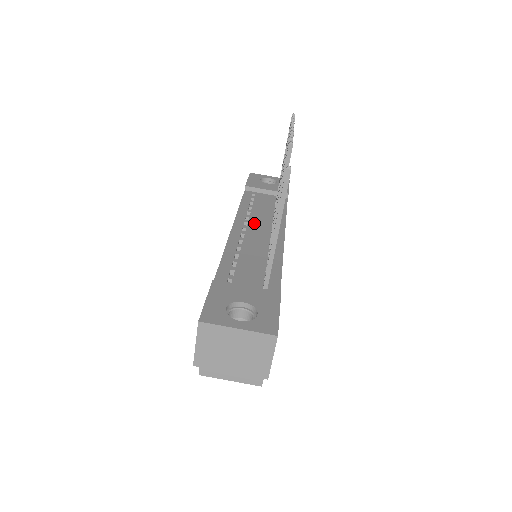
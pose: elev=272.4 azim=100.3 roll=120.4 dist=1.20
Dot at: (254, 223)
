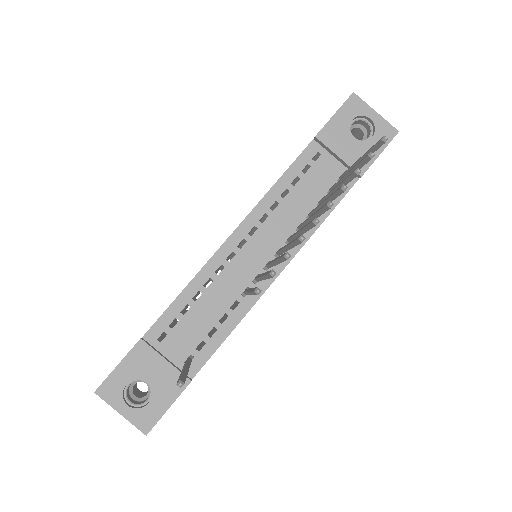
Dot at: (264, 233)
